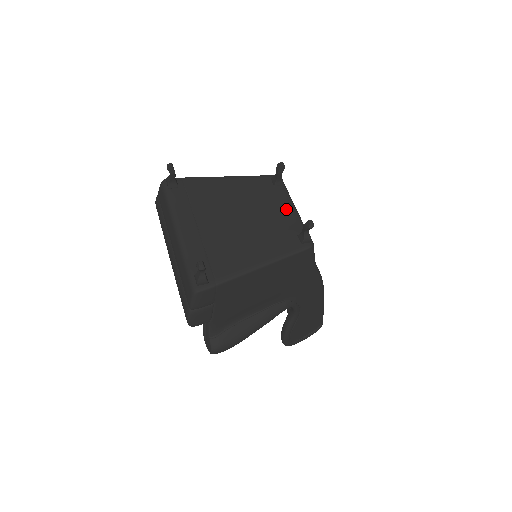
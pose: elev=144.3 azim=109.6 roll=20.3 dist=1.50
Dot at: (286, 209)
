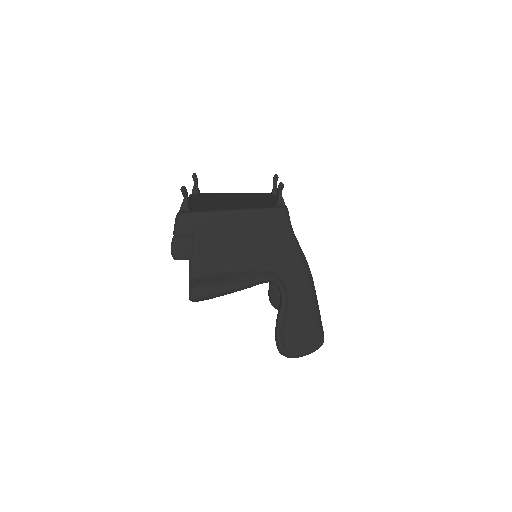
Dot at: (274, 199)
